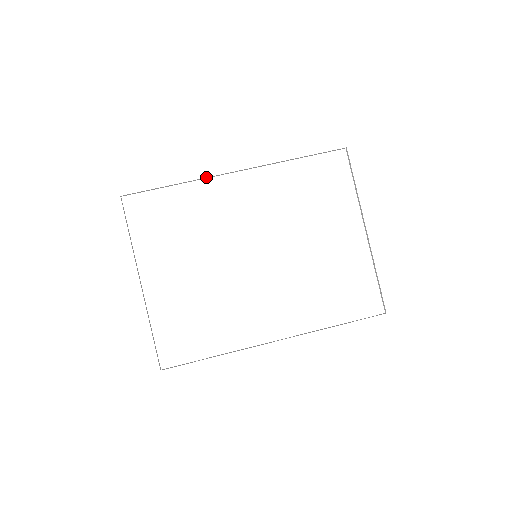
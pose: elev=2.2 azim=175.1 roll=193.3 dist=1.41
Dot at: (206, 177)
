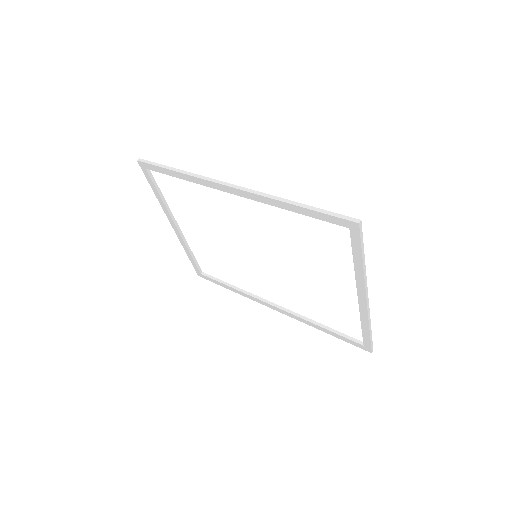
Dot at: (206, 186)
